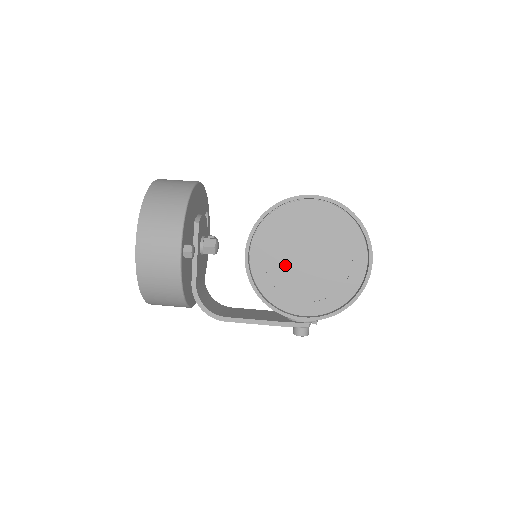
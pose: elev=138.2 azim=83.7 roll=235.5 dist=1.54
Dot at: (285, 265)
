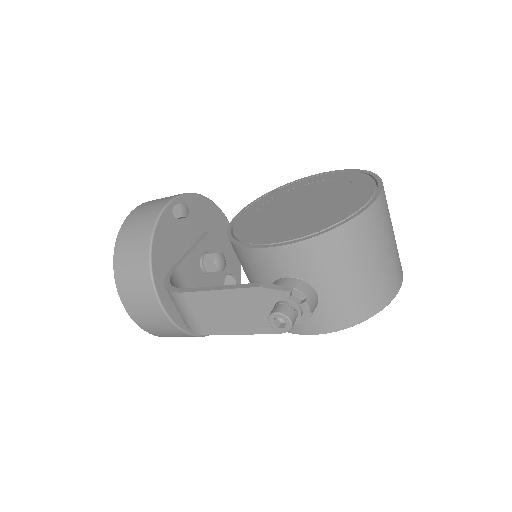
Dot at: (273, 214)
